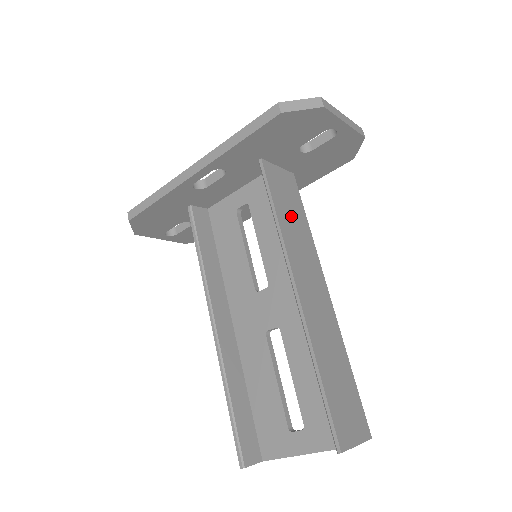
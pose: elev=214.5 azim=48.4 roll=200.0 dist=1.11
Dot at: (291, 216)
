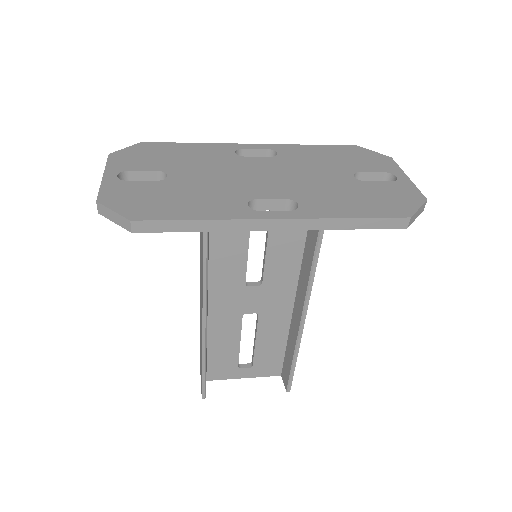
Dot at: occluded
